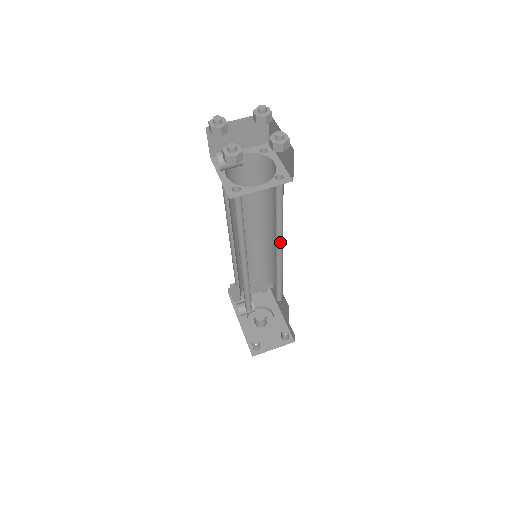
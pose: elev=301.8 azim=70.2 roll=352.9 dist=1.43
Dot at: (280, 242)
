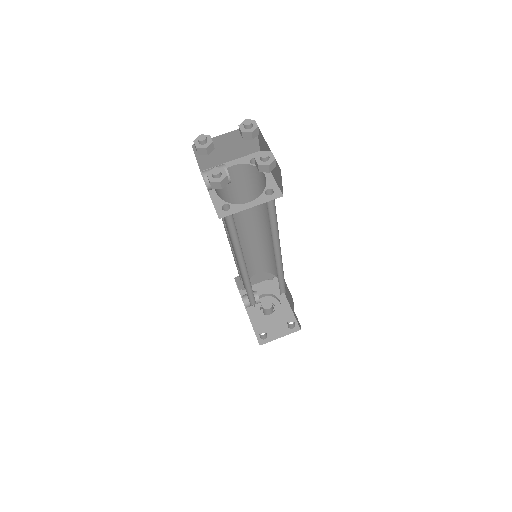
Dot at: (278, 245)
